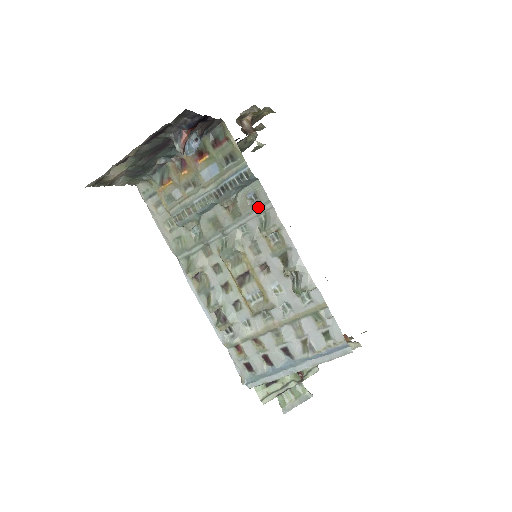
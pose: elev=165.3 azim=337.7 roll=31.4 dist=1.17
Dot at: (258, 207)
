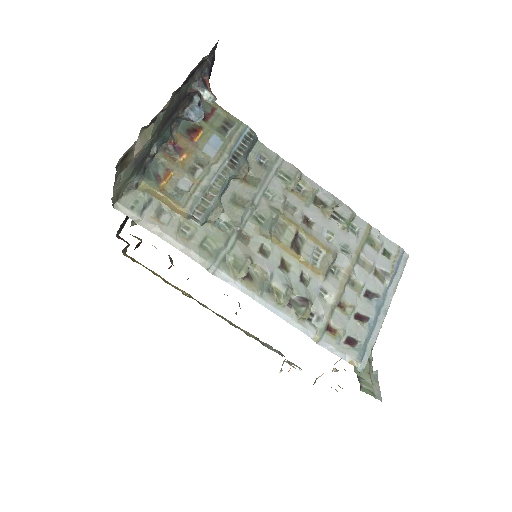
Dot at: (271, 166)
